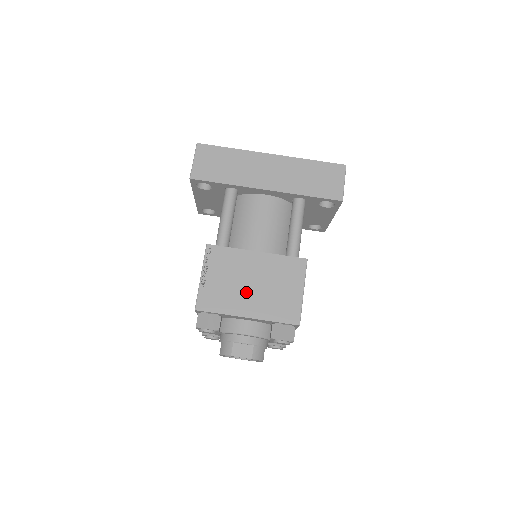
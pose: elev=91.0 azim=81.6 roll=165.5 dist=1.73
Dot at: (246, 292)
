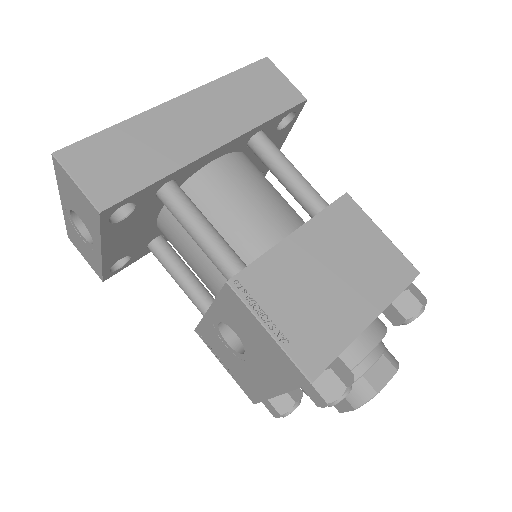
Dot at: (336, 294)
